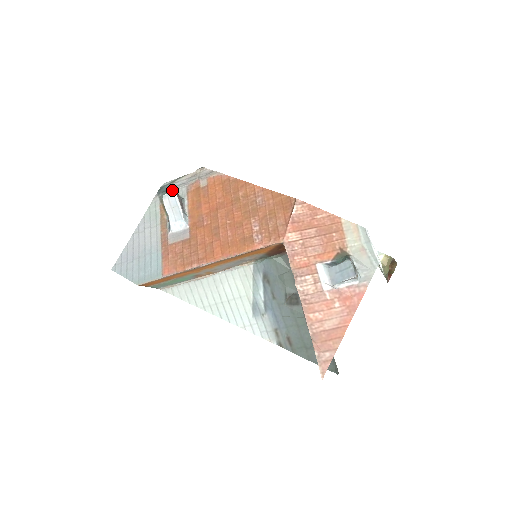
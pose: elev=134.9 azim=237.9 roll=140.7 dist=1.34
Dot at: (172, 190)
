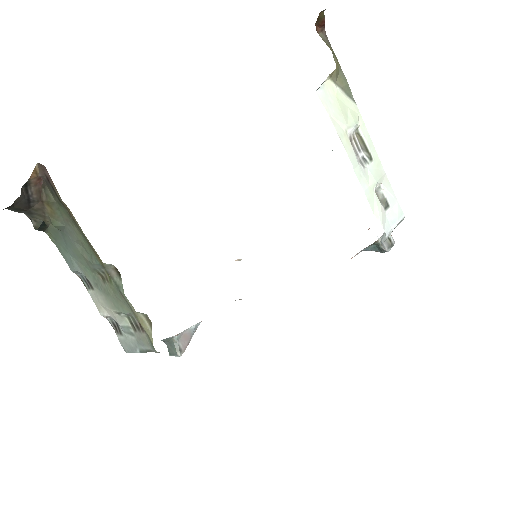
Dot at: occluded
